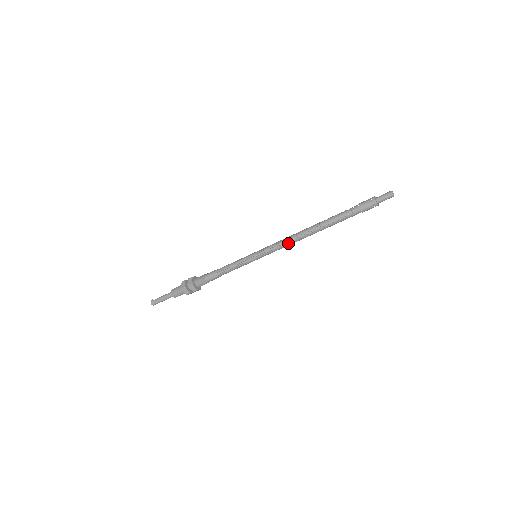
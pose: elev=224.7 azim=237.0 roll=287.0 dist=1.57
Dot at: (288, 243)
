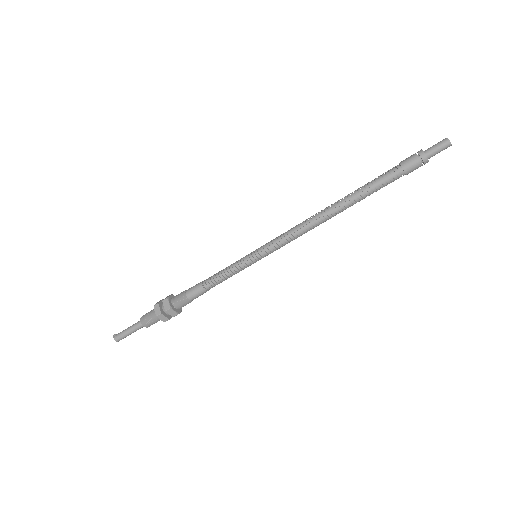
Dot at: (302, 233)
